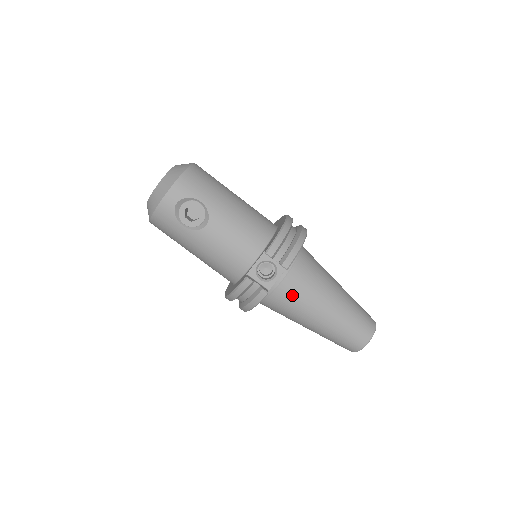
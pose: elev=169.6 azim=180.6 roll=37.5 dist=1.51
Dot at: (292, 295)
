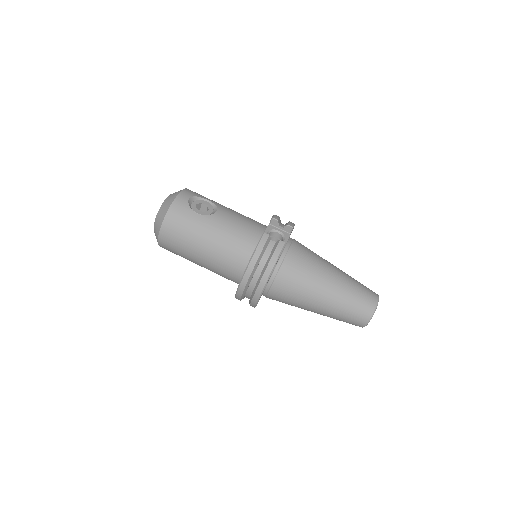
Dot at: (302, 257)
